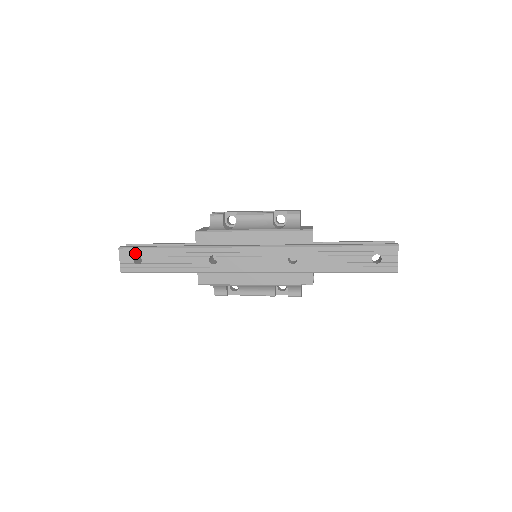
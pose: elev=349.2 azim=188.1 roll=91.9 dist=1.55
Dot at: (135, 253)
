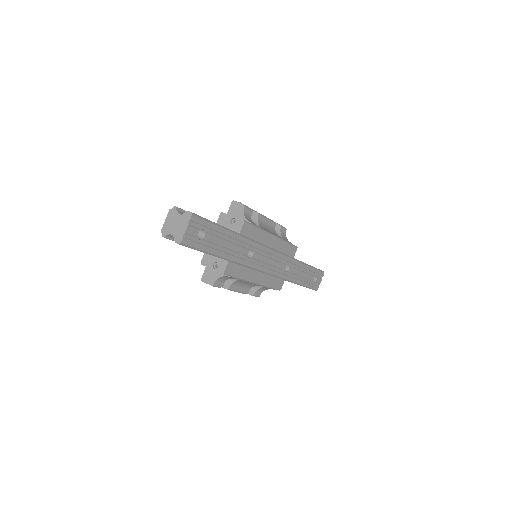
Dot at: (203, 225)
